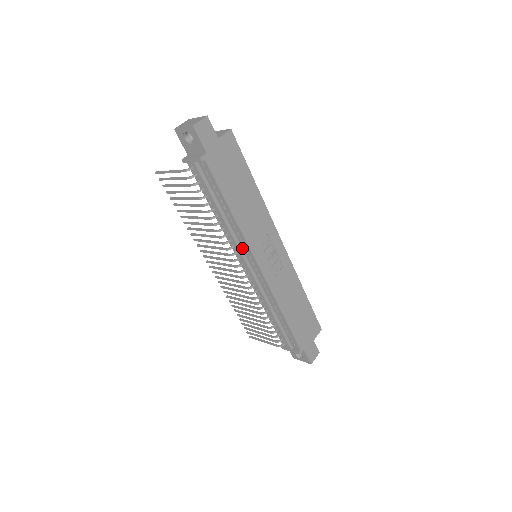
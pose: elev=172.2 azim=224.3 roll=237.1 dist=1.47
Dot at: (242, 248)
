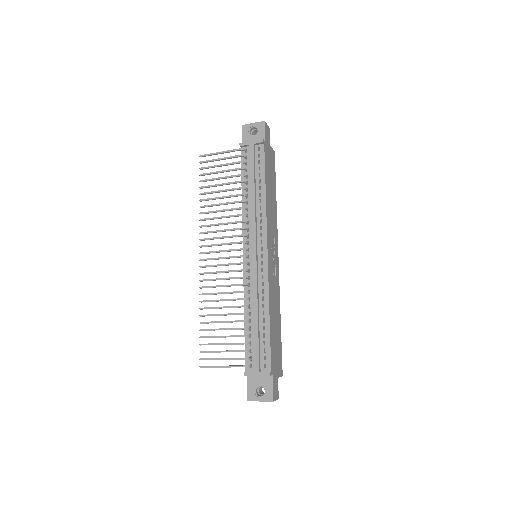
Dot at: (257, 231)
